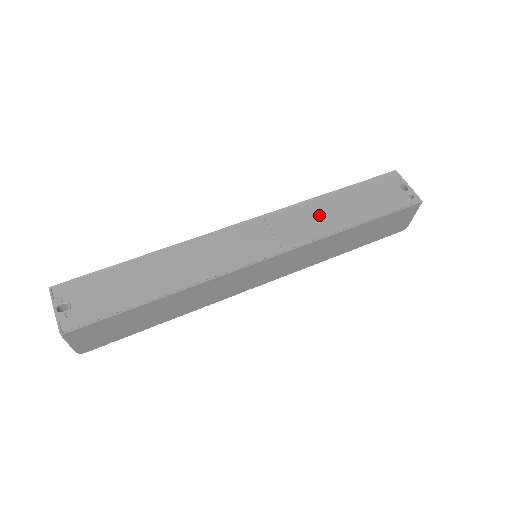
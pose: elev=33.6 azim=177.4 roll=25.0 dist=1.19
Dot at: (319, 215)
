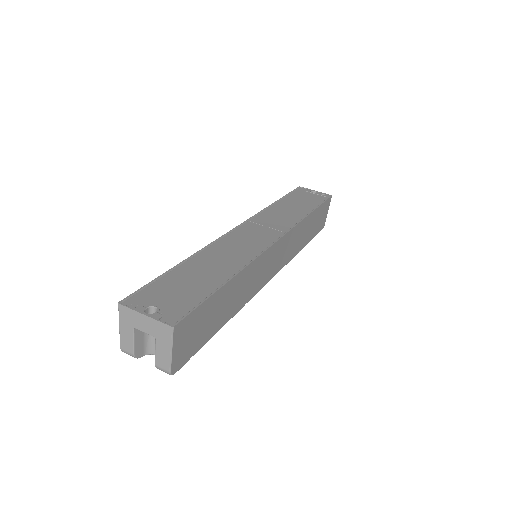
Dot at: (283, 212)
